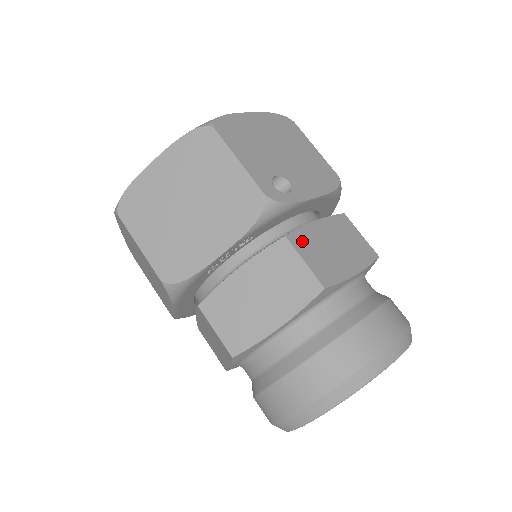
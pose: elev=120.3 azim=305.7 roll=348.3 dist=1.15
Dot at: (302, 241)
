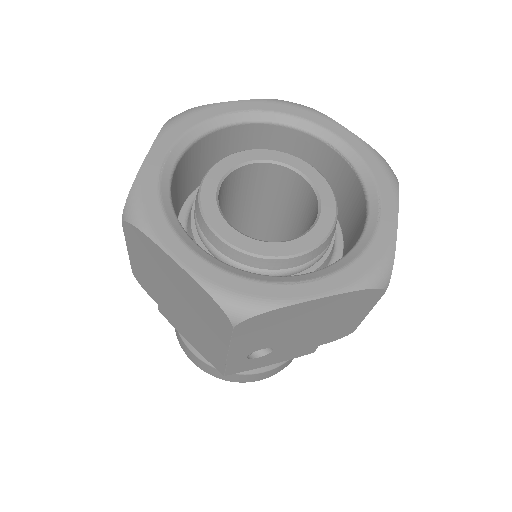
Dot at: occluded
